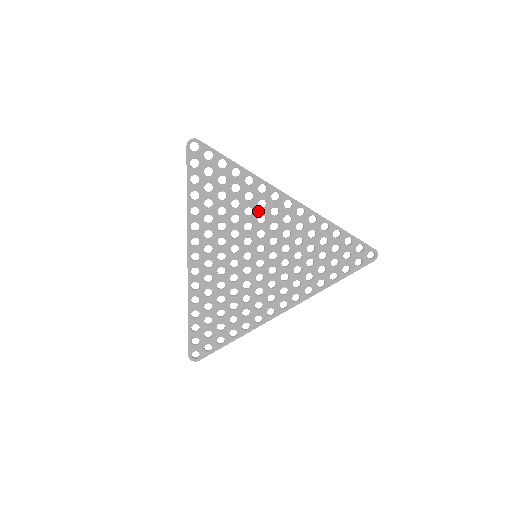
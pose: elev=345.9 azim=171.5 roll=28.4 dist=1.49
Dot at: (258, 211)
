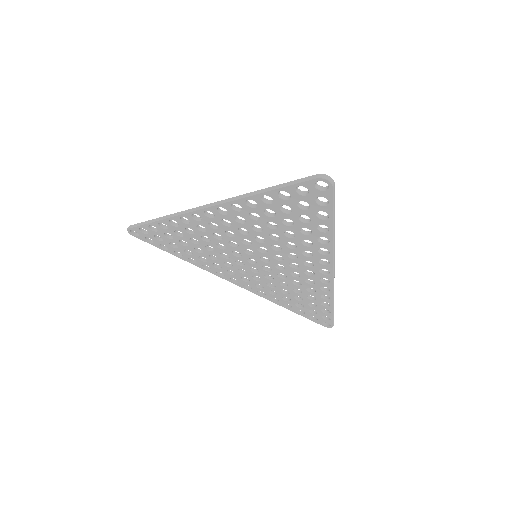
Dot at: (298, 252)
